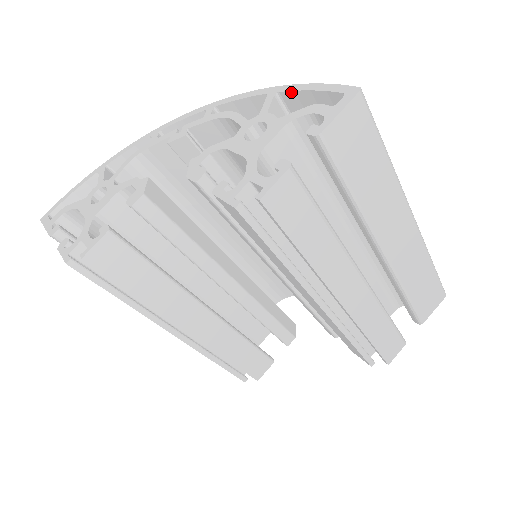
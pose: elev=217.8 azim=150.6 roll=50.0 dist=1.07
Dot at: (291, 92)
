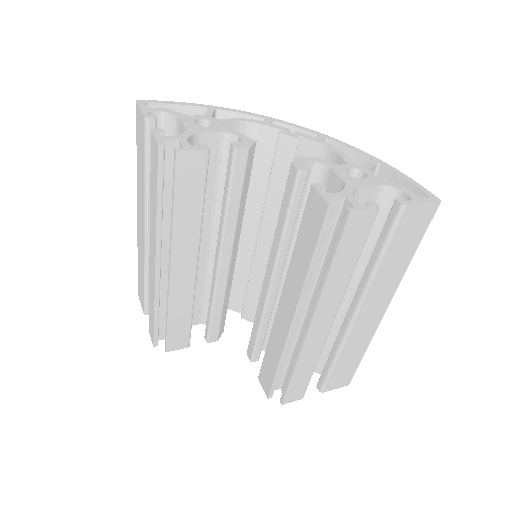
Dot at: (390, 170)
